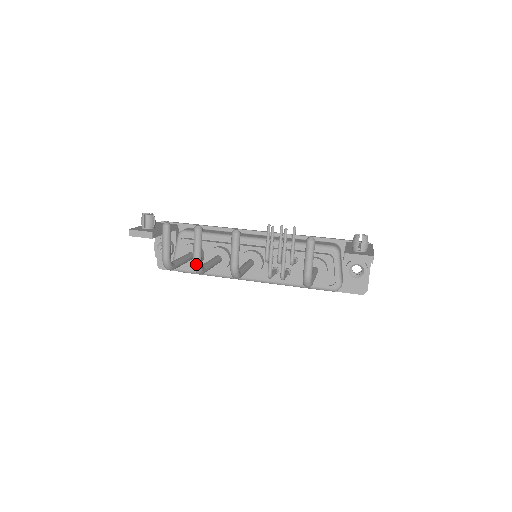
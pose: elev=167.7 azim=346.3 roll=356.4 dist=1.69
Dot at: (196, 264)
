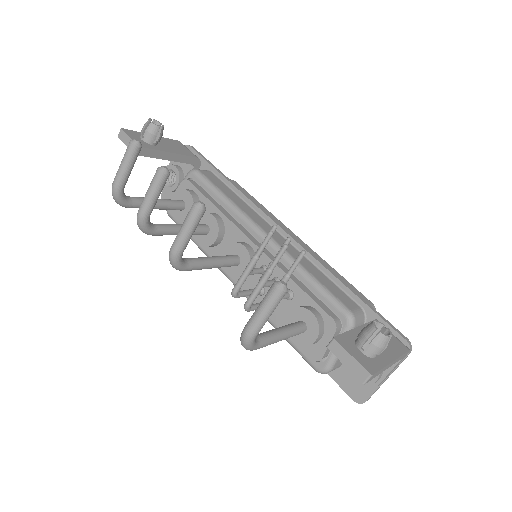
Dot at: (138, 217)
